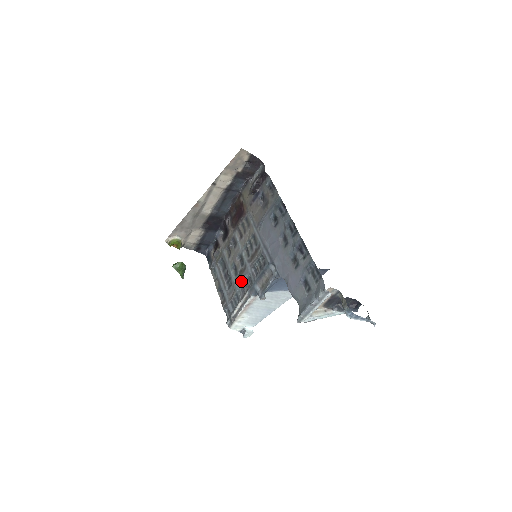
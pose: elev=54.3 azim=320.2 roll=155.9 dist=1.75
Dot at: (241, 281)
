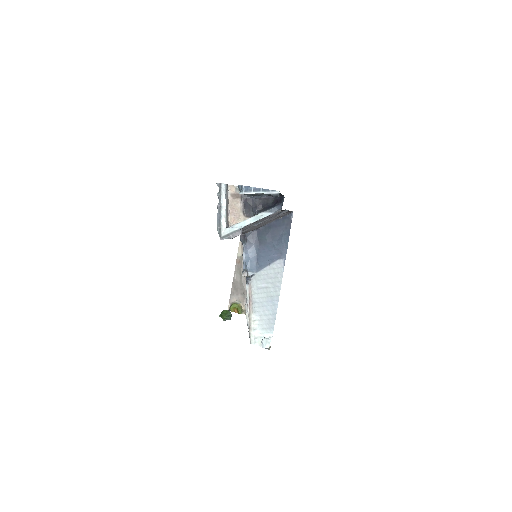
Dot at: occluded
